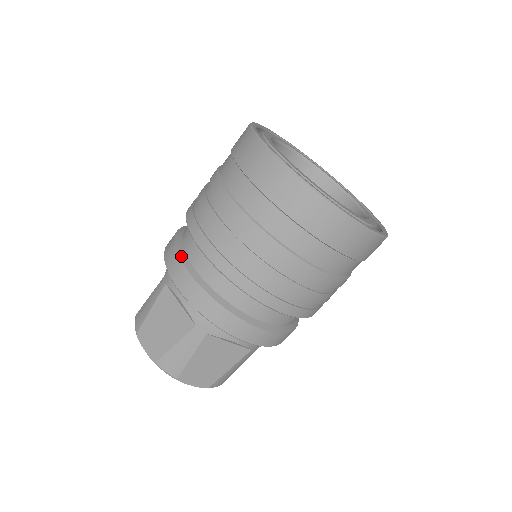
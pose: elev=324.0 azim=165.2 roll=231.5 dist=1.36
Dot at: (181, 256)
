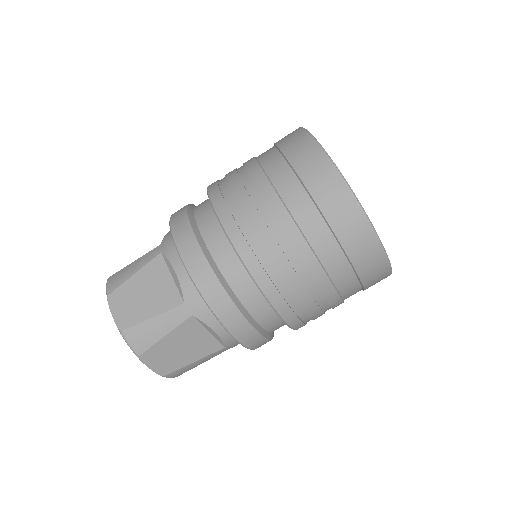
Dot at: (194, 227)
